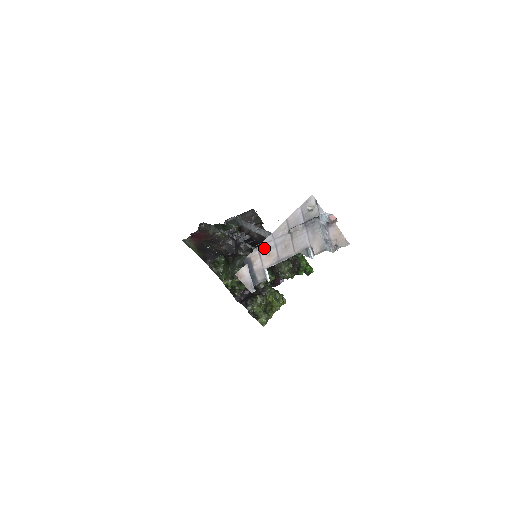
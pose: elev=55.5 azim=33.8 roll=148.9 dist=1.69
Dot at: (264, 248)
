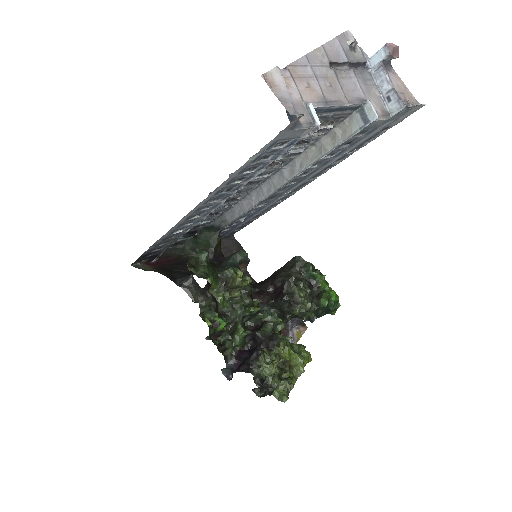
Dot at: (298, 73)
